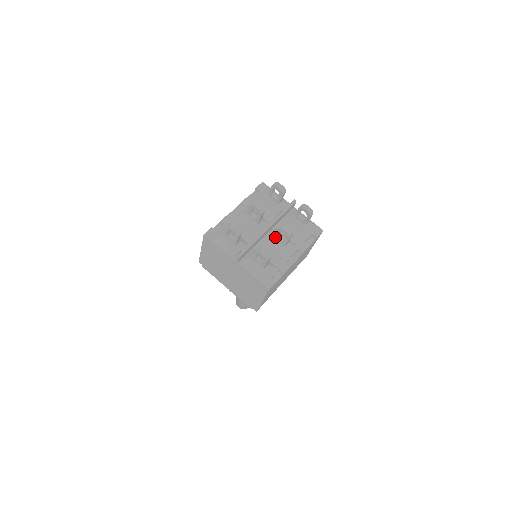
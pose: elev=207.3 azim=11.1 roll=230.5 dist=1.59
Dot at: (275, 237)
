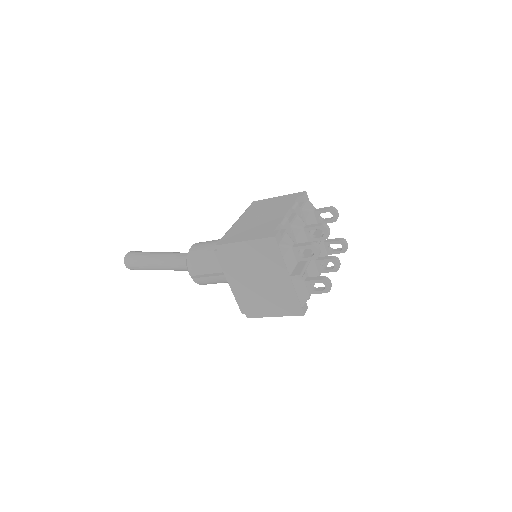
Dot at: (317, 261)
